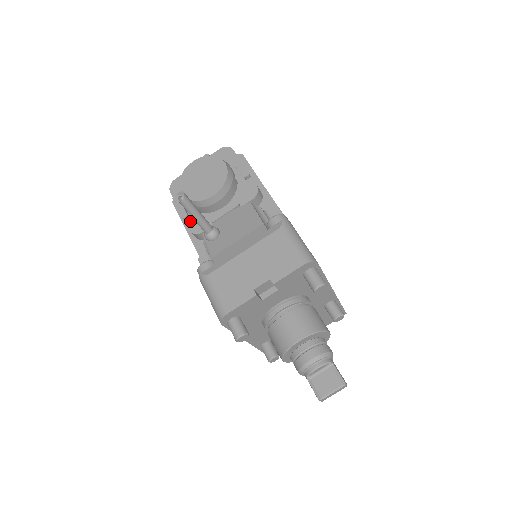
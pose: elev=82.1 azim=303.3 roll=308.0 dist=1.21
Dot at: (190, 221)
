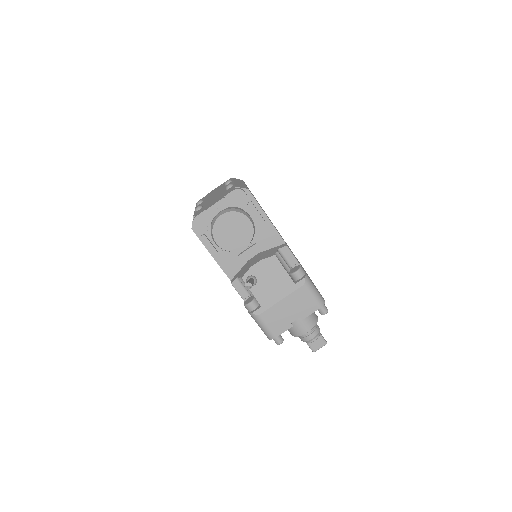
Dot at: (219, 255)
